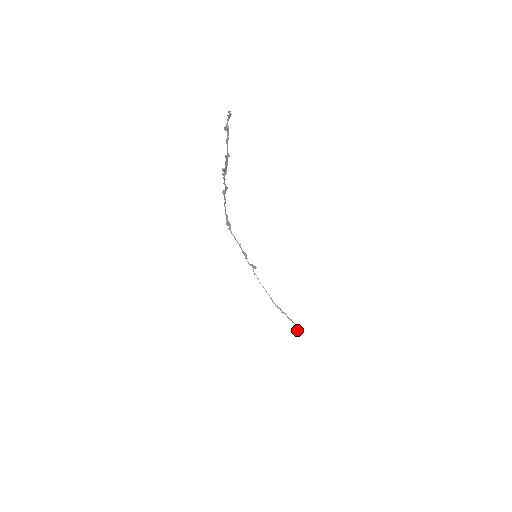
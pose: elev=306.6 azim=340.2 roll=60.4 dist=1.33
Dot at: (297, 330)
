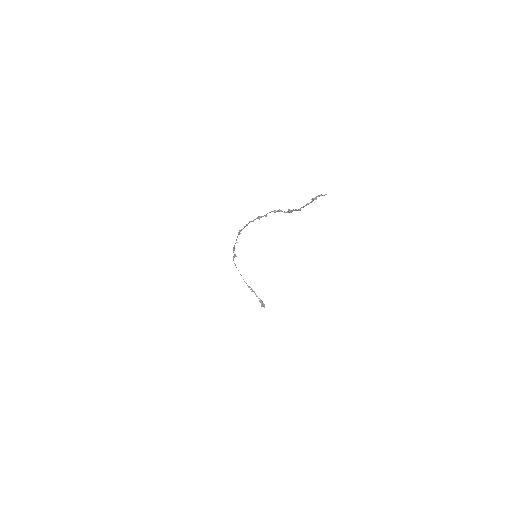
Dot at: (263, 305)
